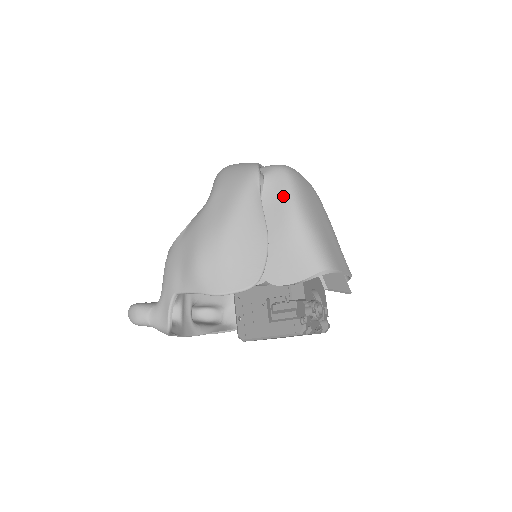
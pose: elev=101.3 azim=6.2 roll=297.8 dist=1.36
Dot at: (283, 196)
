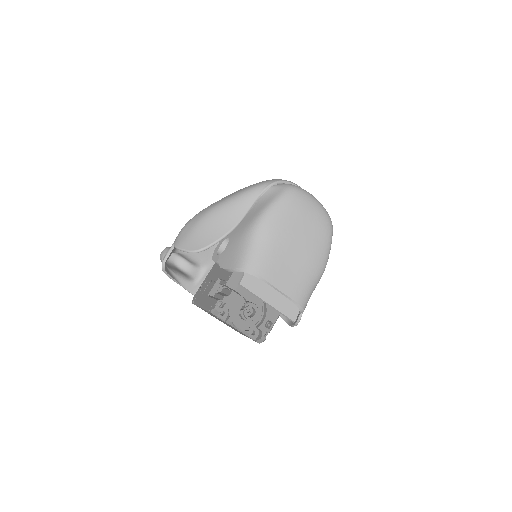
Dot at: (266, 204)
